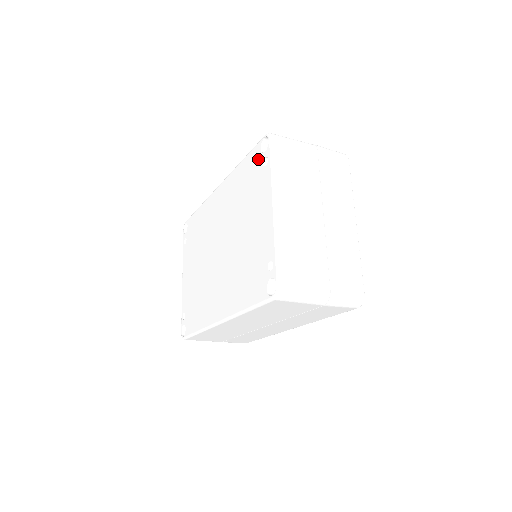
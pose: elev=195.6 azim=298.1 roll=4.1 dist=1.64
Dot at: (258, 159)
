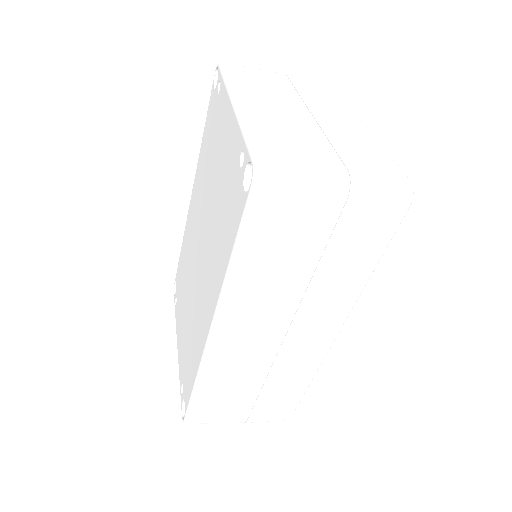
Dot at: (213, 100)
